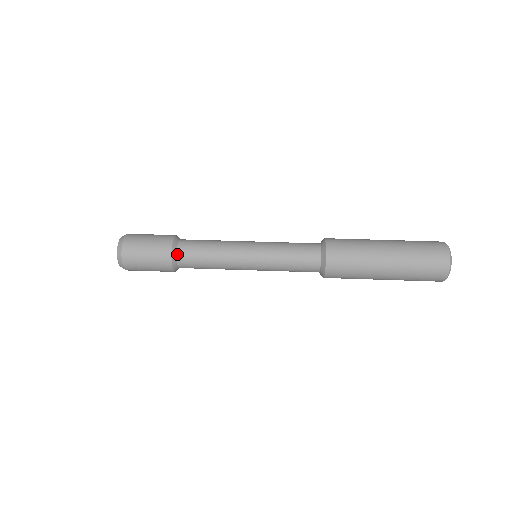
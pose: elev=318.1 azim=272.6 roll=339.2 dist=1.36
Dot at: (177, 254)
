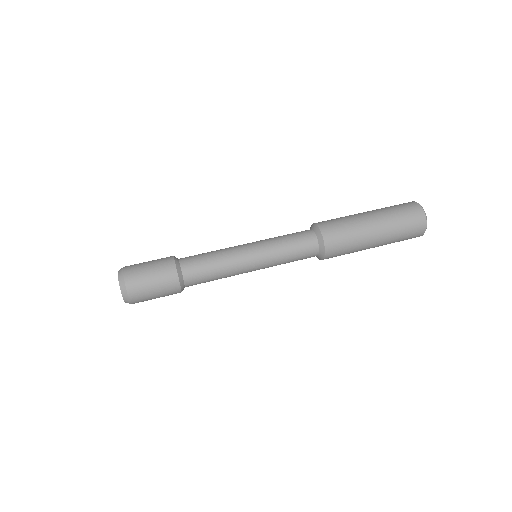
Dot at: (180, 262)
